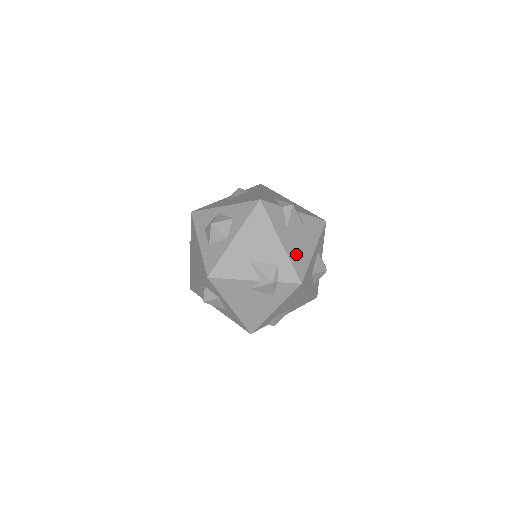
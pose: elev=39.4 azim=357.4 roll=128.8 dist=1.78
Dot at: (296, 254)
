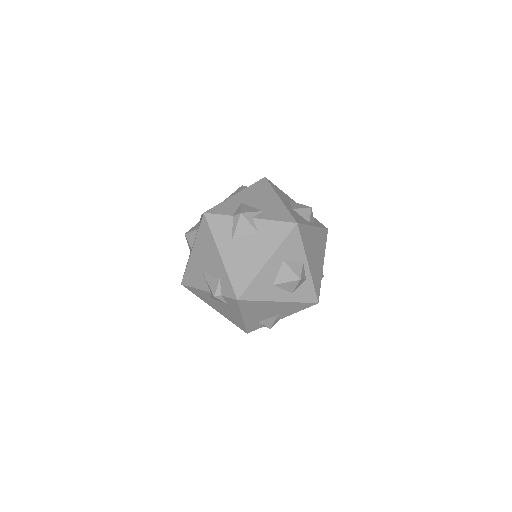
Dot at: (238, 268)
